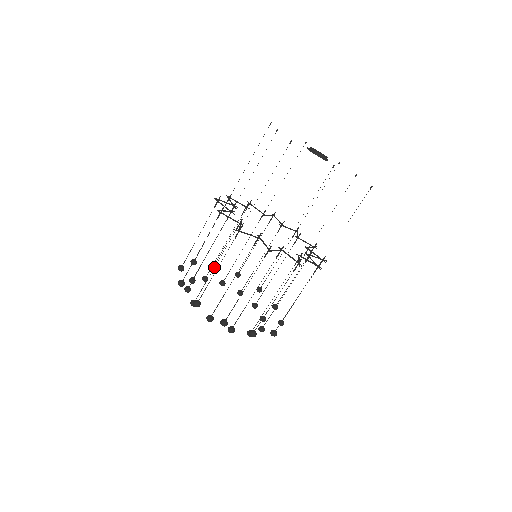
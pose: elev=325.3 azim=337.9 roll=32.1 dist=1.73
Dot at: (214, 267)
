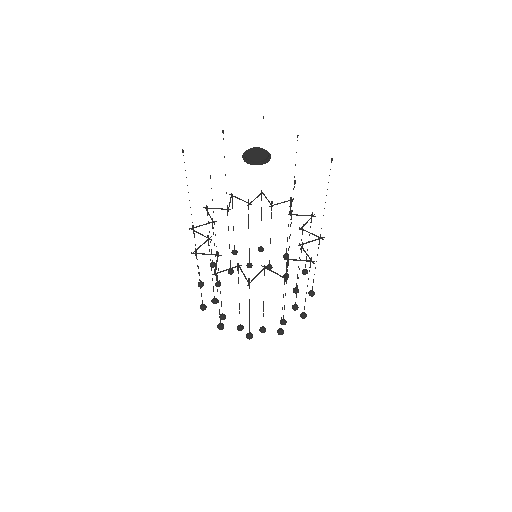
Dot at: occluded
